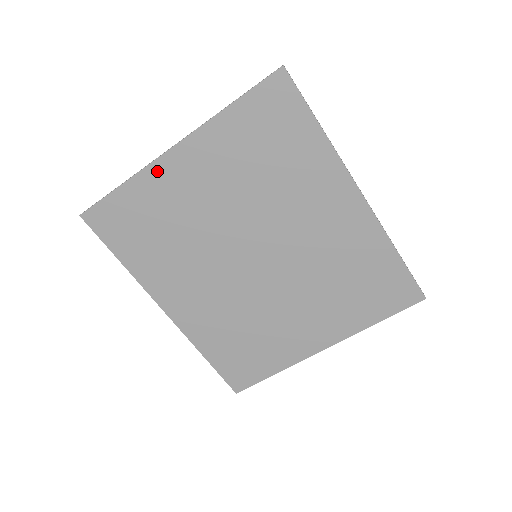
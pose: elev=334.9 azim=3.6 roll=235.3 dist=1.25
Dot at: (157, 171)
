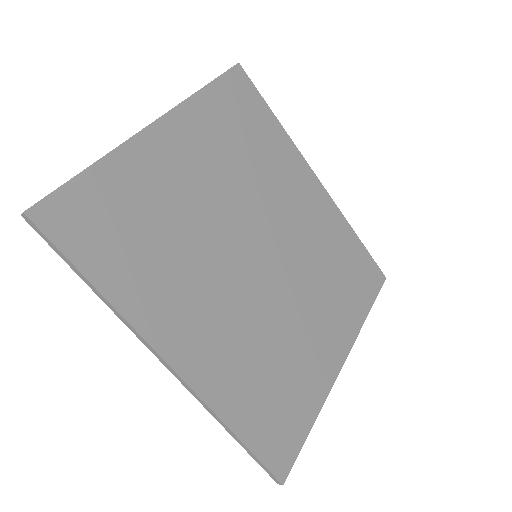
Dot at: (139, 148)
